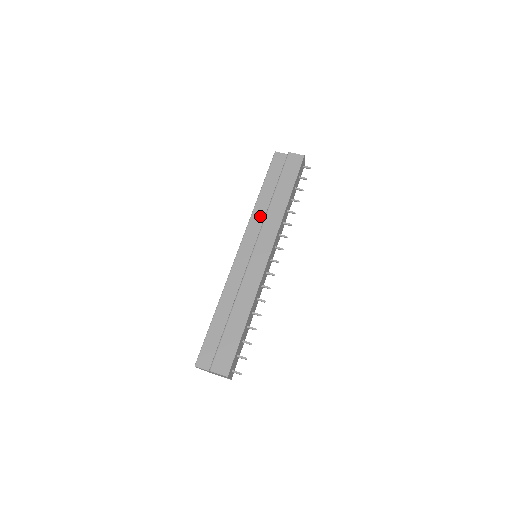
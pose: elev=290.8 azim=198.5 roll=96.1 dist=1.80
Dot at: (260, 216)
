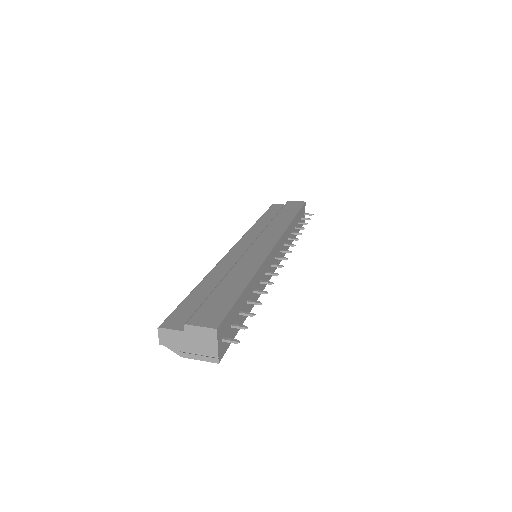
Dot at: (260, 230)
